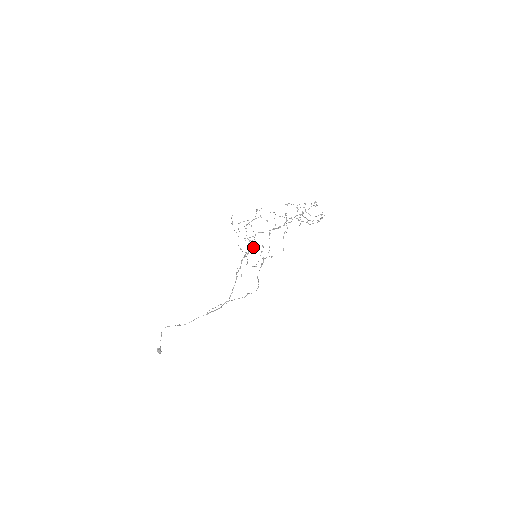
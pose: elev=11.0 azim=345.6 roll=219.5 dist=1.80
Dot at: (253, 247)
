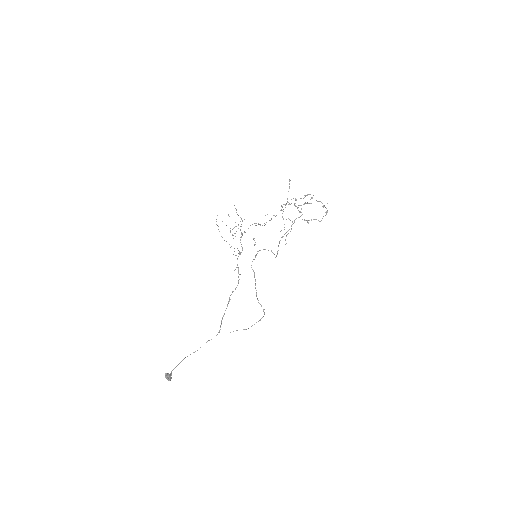
Dot at: occluded
